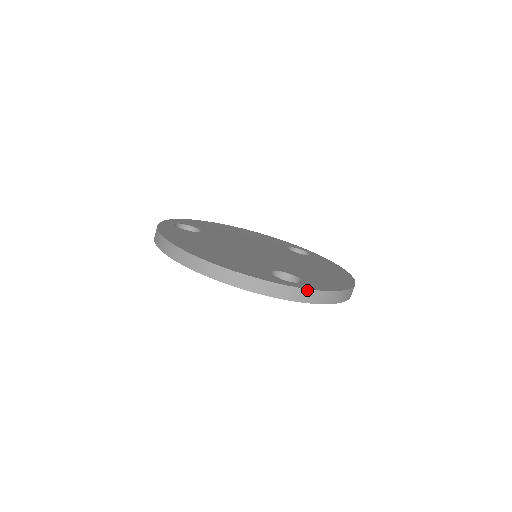
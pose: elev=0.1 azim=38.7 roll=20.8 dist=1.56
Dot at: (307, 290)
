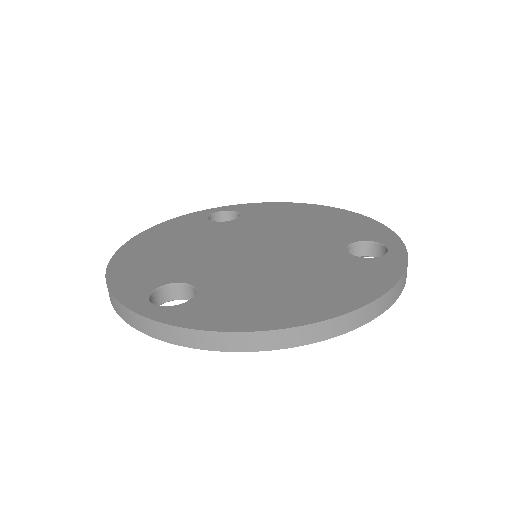
Dot at: (404, 245)
